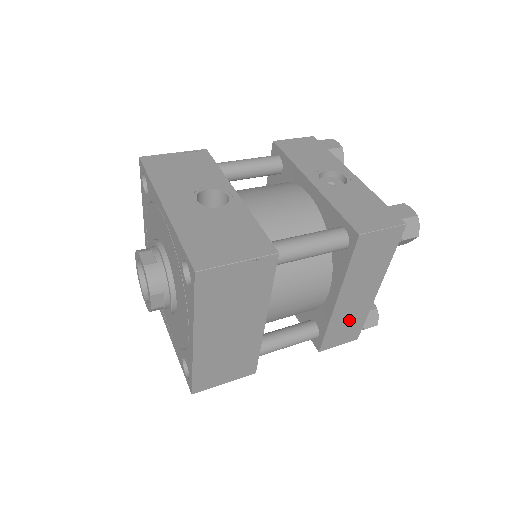
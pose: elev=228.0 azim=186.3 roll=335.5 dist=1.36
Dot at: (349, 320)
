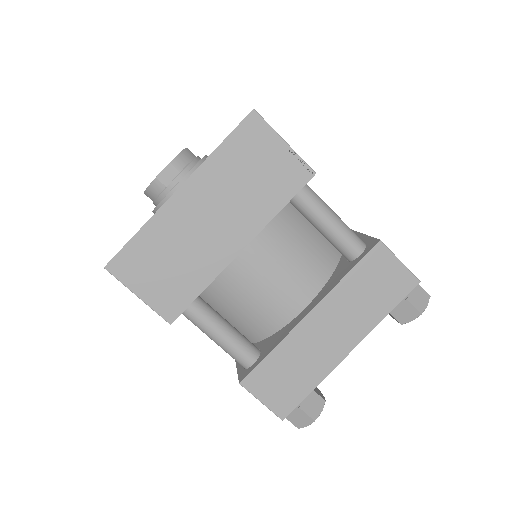
Dot at: (298, 367)
